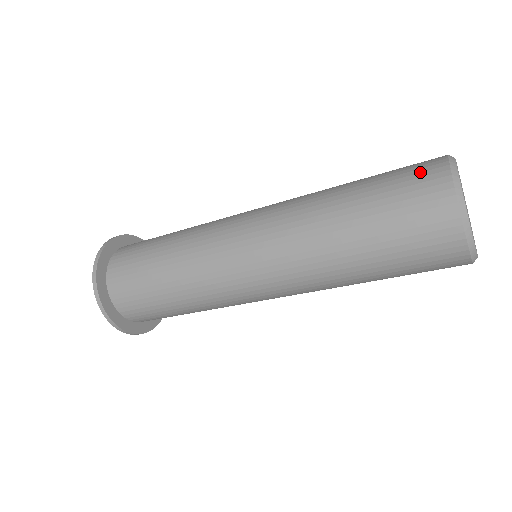
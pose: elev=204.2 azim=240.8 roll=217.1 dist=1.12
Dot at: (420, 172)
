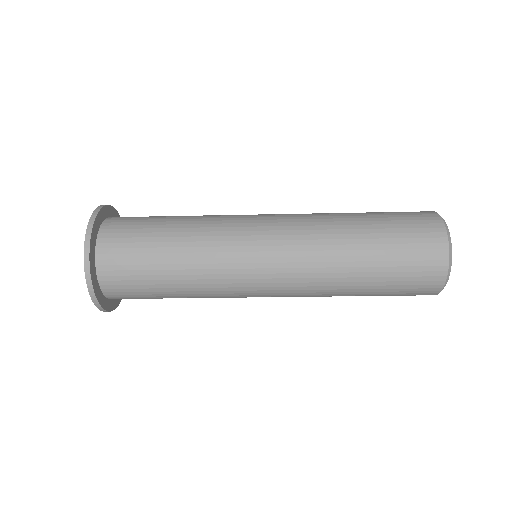
Dot at: (420, 216)
